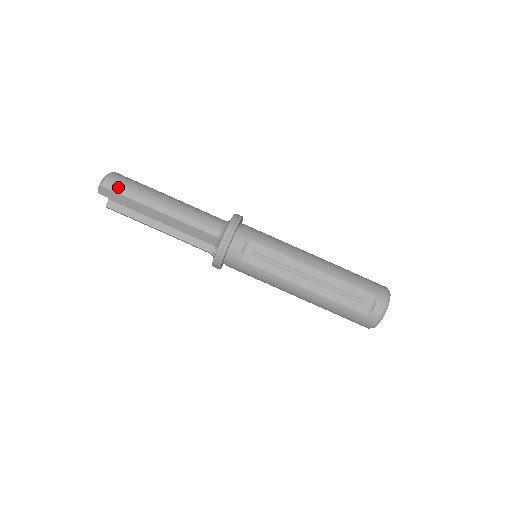
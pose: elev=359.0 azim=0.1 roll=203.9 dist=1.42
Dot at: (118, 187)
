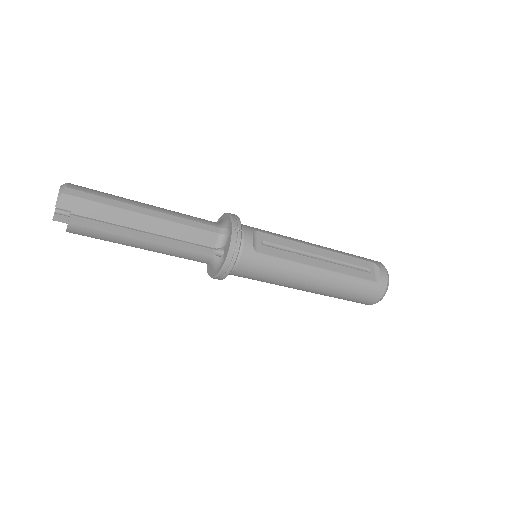
Dot at: (87, 193)
